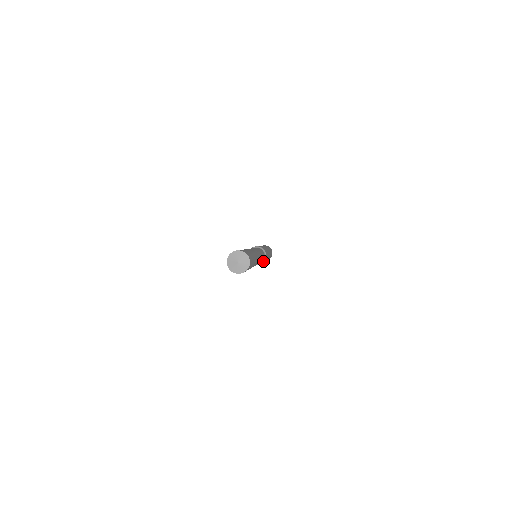
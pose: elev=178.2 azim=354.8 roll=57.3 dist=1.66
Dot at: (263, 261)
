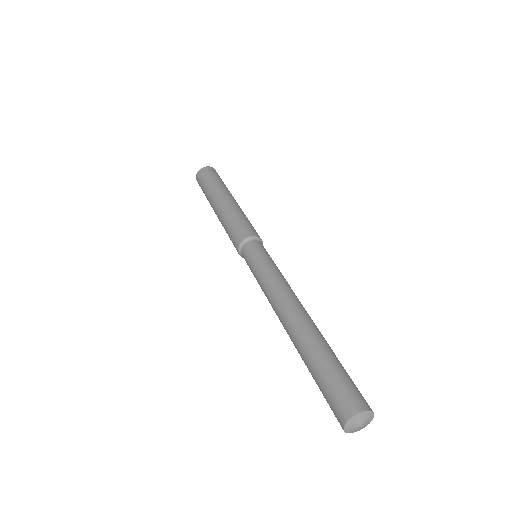
Dot at: occluded
